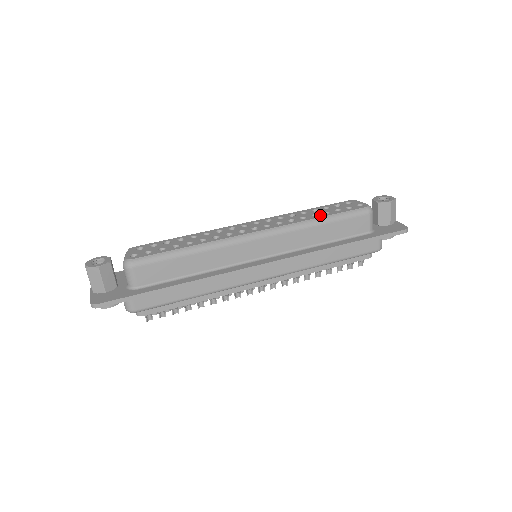
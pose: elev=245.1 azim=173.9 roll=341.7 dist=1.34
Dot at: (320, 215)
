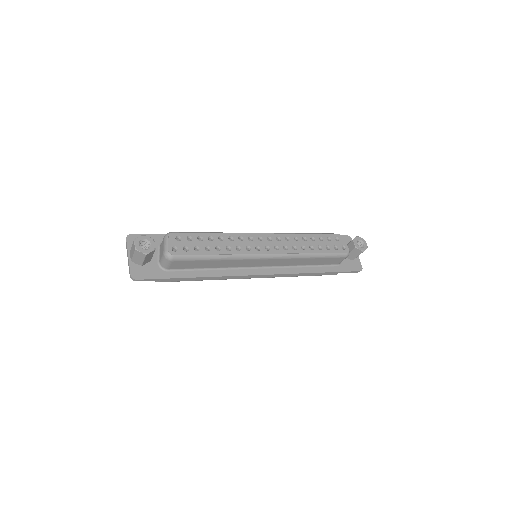
Dot at: (315, 250)
